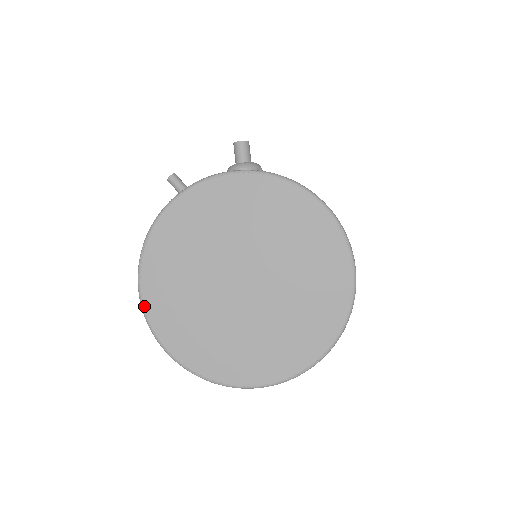
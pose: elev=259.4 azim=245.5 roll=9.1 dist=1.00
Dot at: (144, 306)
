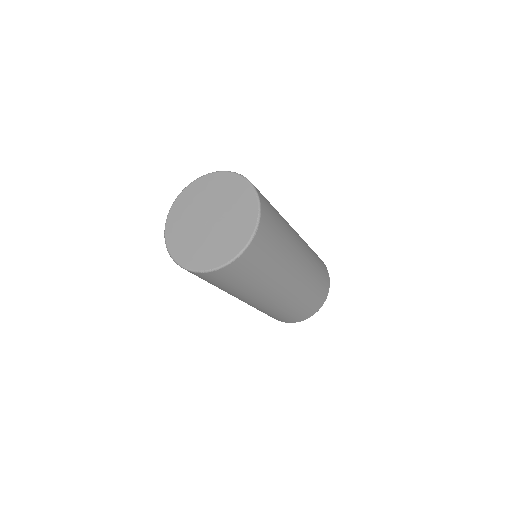
Dot at: (174, 258)
